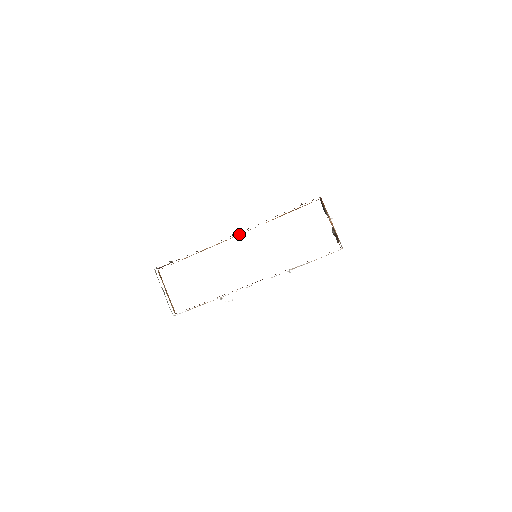
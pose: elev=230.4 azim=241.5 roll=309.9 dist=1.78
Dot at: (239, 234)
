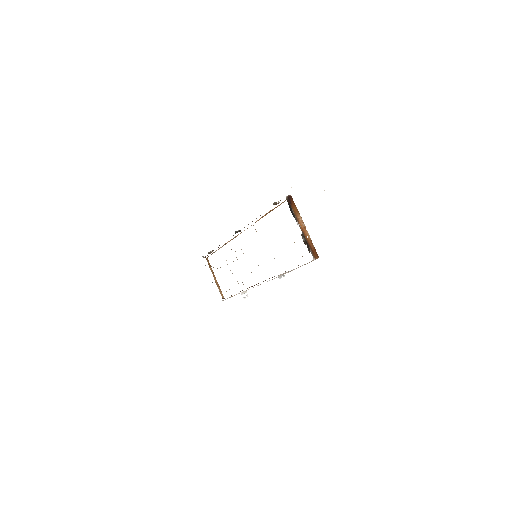
Dot at: occluded
